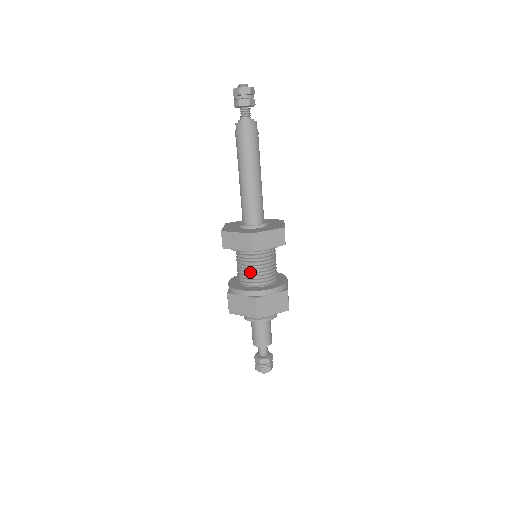
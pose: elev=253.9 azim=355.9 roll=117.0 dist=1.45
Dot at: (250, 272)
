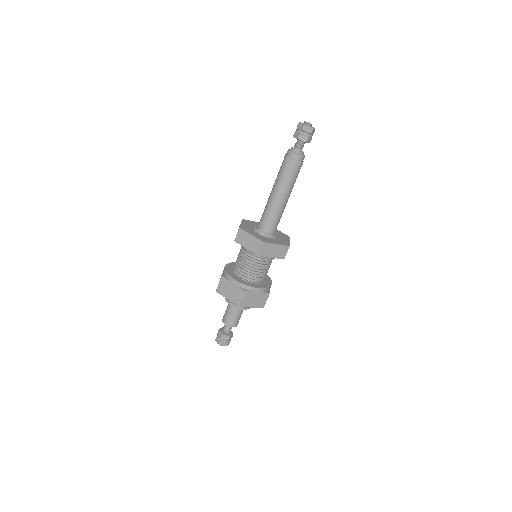
Dot at: (247, 268)
